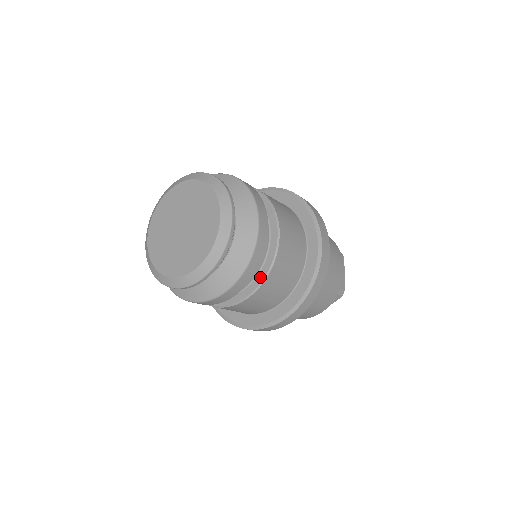
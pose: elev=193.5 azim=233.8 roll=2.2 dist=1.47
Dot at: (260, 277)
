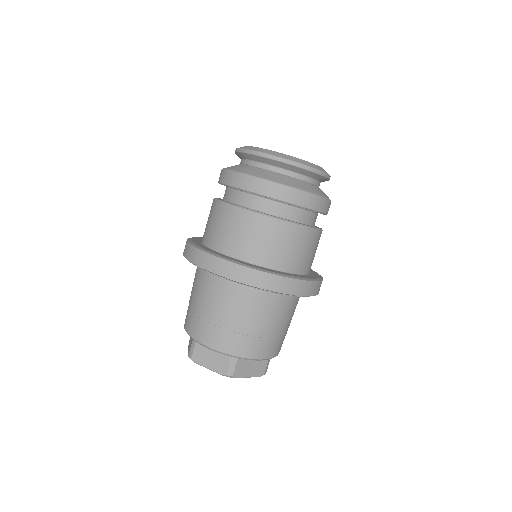
Dot at: occluded
